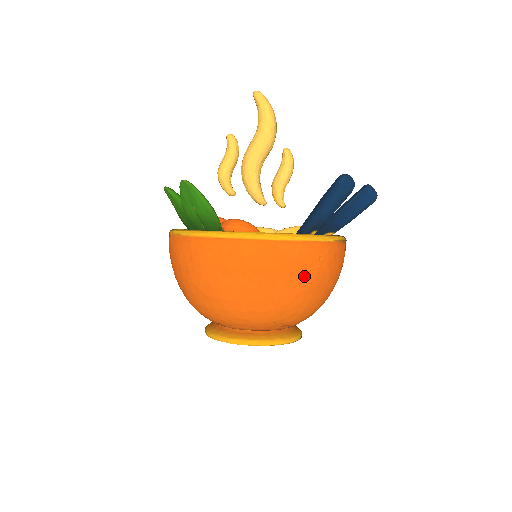
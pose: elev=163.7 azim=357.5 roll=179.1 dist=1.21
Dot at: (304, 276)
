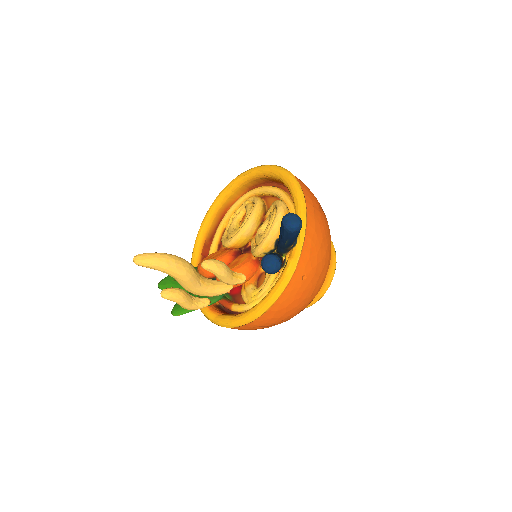
Dot at: (305, 294)
